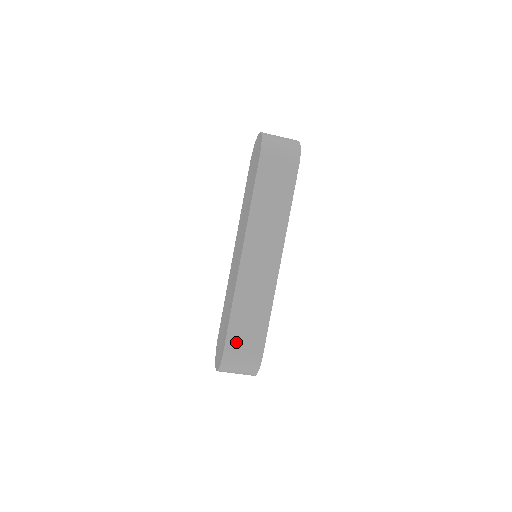
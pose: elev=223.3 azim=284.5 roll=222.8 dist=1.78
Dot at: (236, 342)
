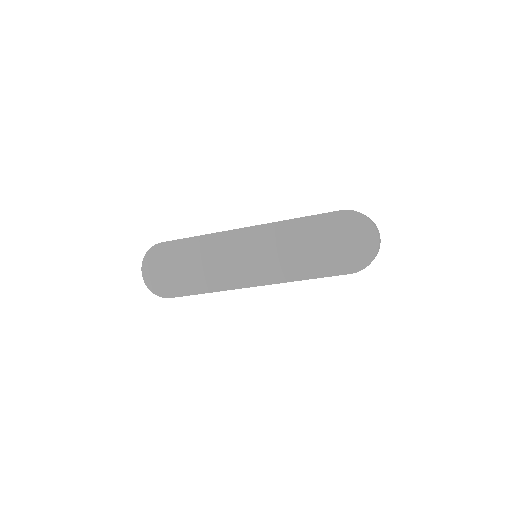
Dot at: occluded
